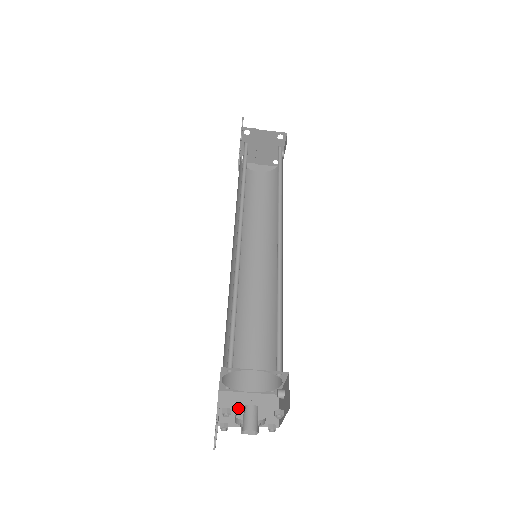
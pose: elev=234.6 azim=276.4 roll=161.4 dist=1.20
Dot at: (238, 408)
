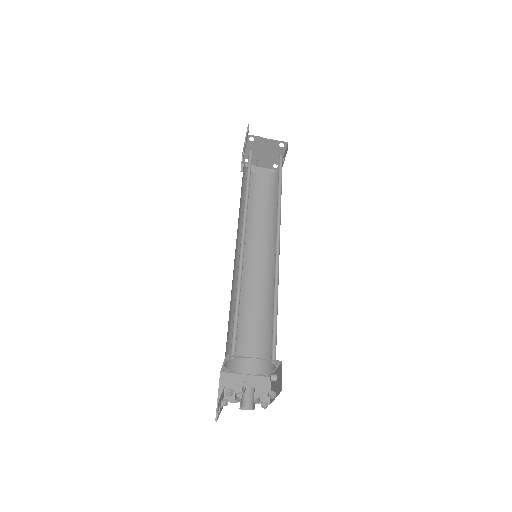
Dot at: (236, 387)
